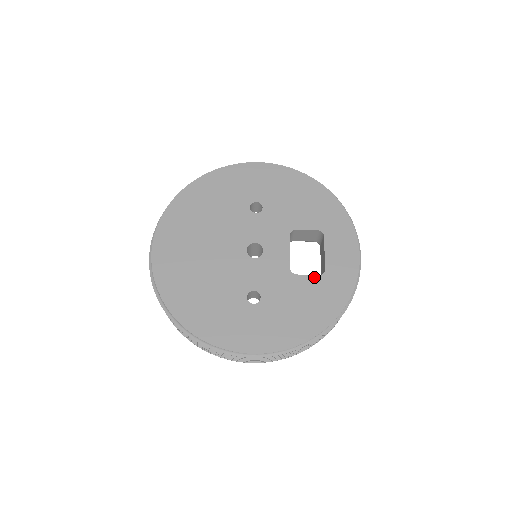
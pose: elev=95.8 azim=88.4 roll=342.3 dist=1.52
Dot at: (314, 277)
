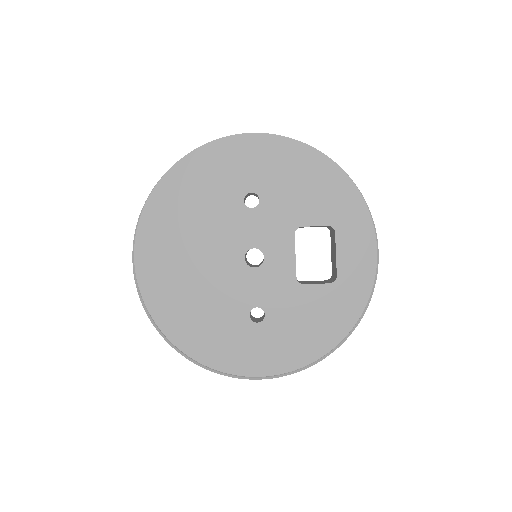
Dot at: (324, 286)
